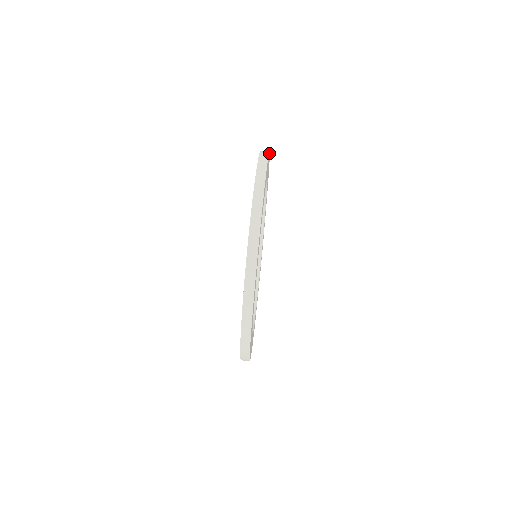
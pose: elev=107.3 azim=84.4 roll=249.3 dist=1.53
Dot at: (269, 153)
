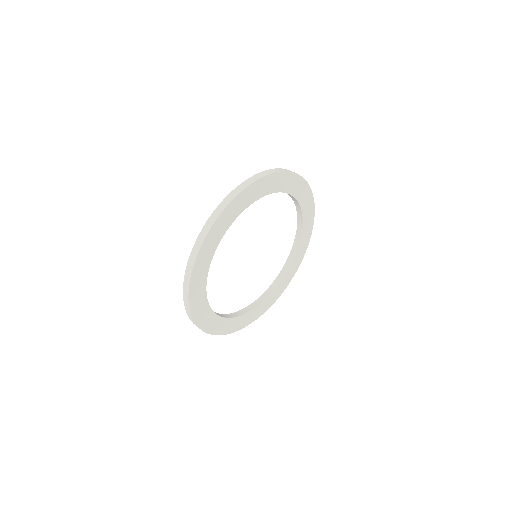
Dot at: (314, 214)
